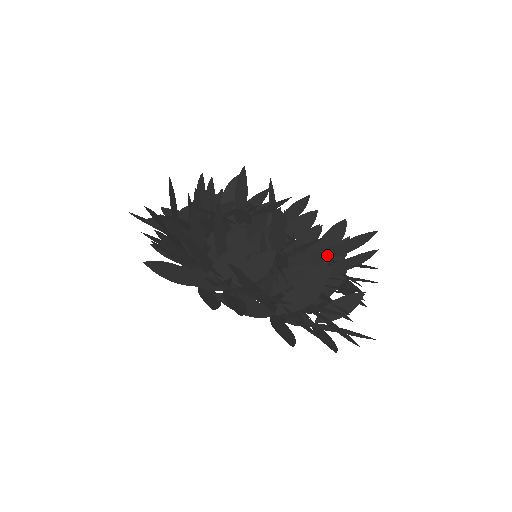
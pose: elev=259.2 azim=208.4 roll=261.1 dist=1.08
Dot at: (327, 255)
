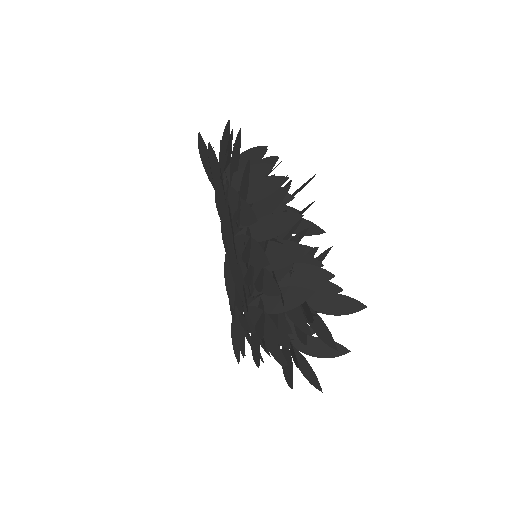
Dot at: occluded
